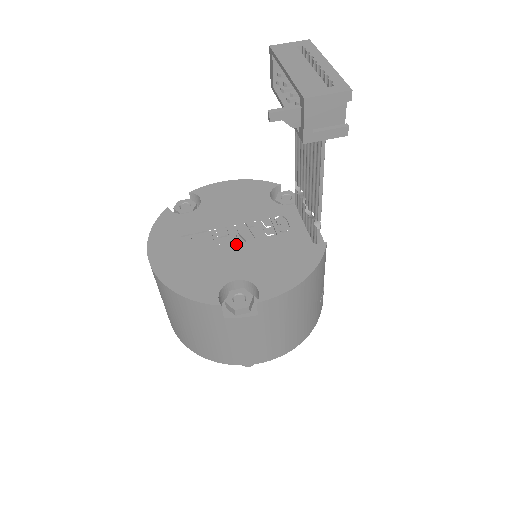
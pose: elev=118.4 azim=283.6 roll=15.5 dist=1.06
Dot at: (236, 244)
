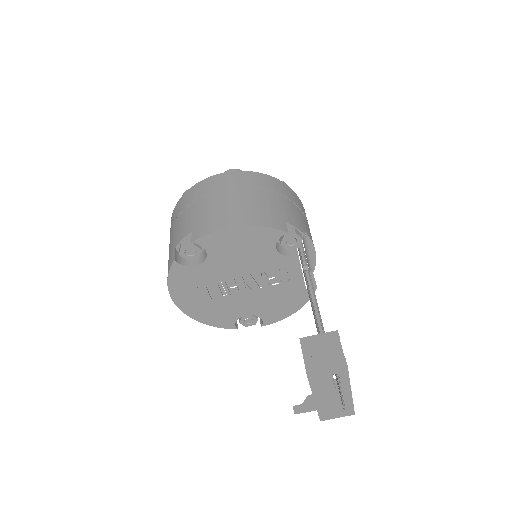
Dot at: (245, 292)
